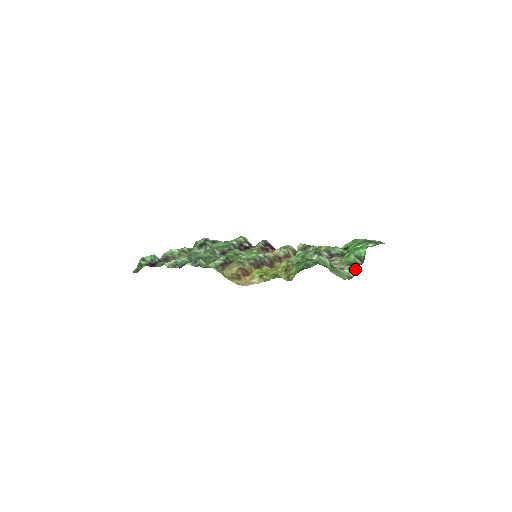
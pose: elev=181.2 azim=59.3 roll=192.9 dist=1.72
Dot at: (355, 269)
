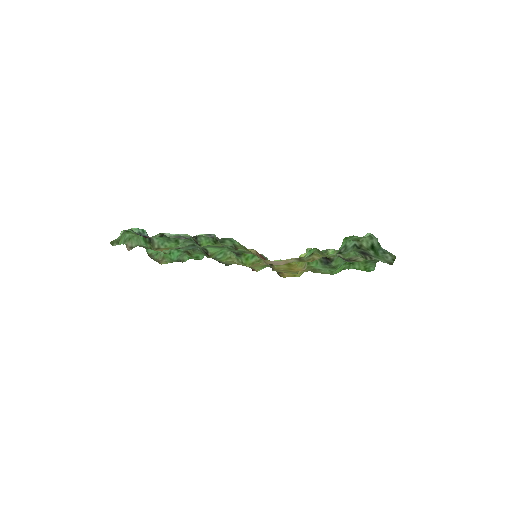
Dot at: occluded
